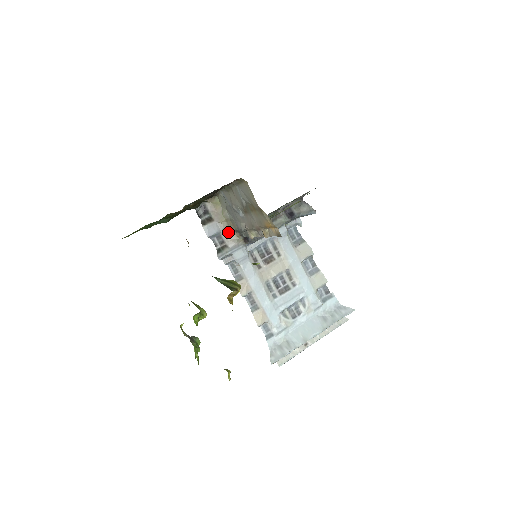
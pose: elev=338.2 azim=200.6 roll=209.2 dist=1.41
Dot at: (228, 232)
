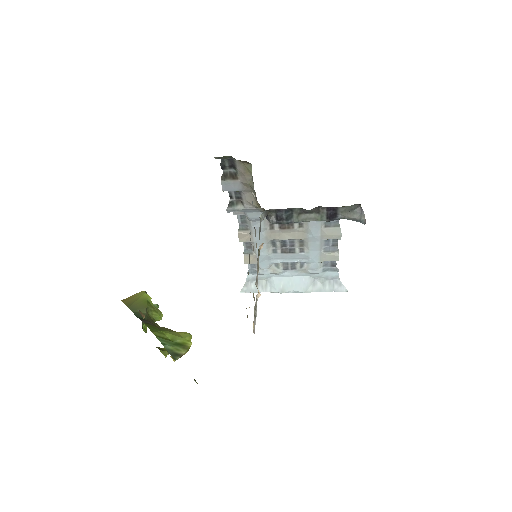
Dot at: (250, 195)
